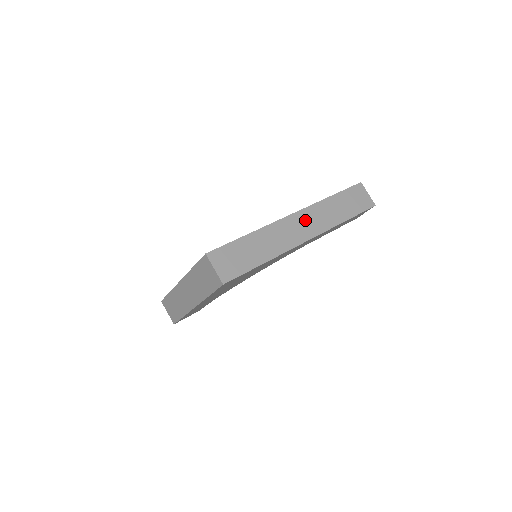
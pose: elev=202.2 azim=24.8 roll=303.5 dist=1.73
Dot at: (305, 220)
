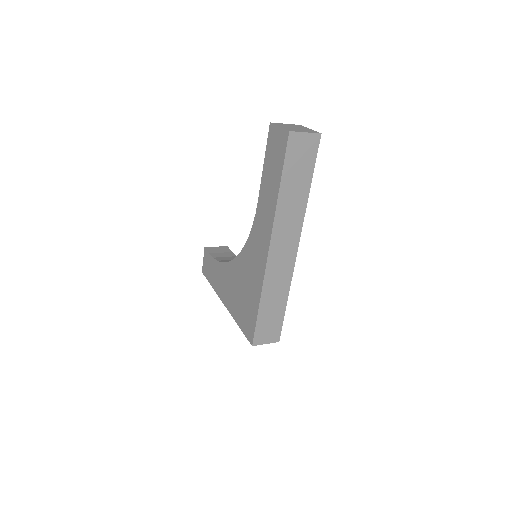
Dot at: (281, 242)
